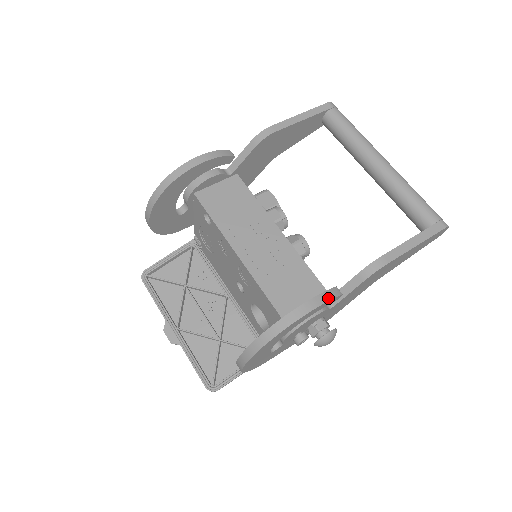
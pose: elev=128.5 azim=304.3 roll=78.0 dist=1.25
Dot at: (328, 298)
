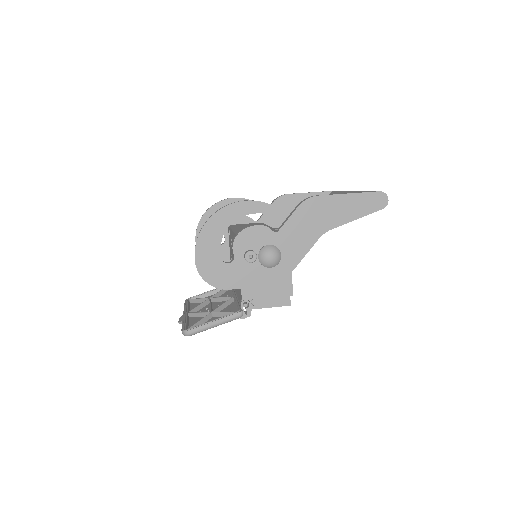
Dot at: (261, 202)
